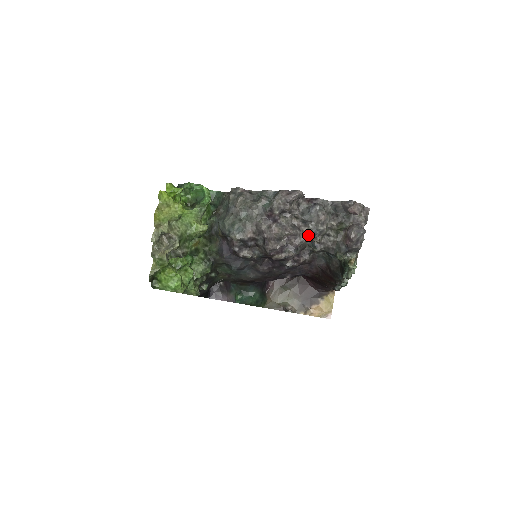
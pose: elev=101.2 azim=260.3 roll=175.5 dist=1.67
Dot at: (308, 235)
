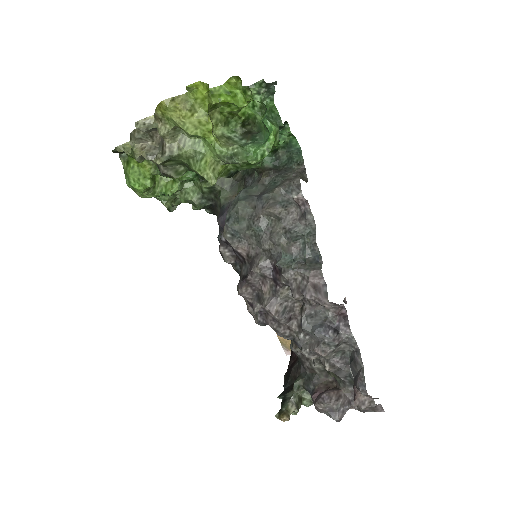
Dot at: (291, 335)
